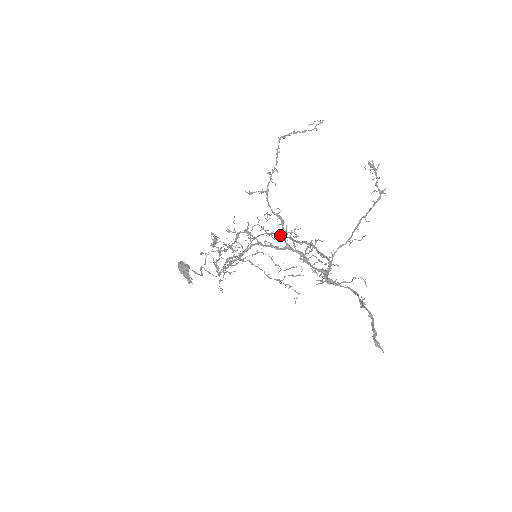
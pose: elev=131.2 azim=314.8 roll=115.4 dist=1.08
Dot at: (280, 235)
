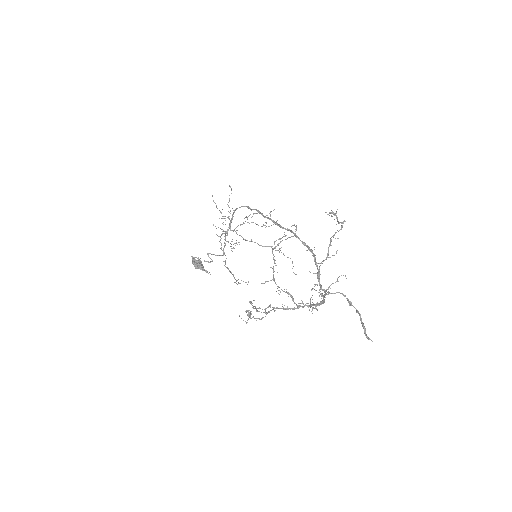
Dot at: occluded
